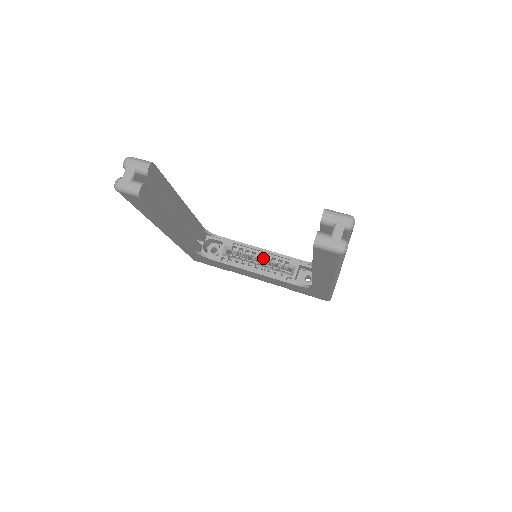
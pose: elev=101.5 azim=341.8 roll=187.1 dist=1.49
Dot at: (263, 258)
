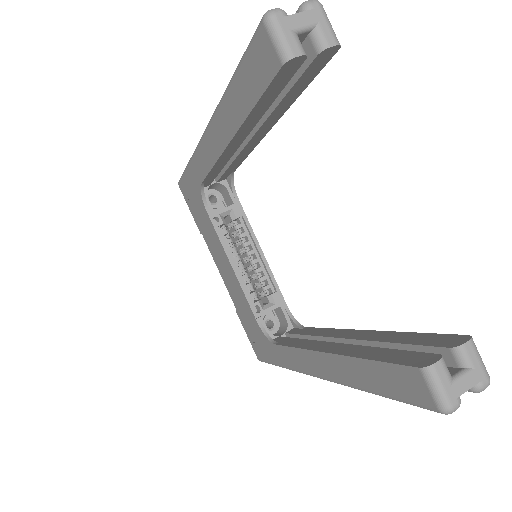
Dot at: (254, 262)
